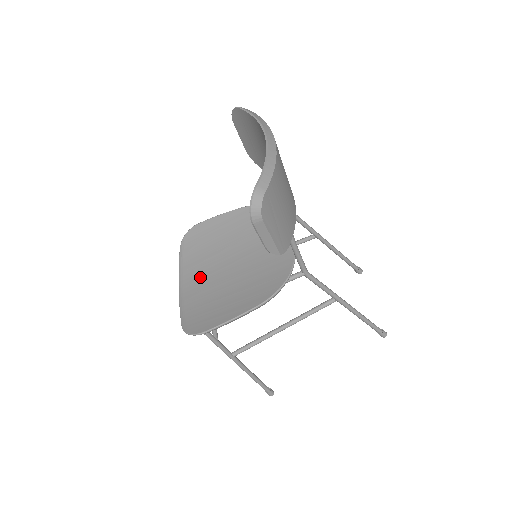
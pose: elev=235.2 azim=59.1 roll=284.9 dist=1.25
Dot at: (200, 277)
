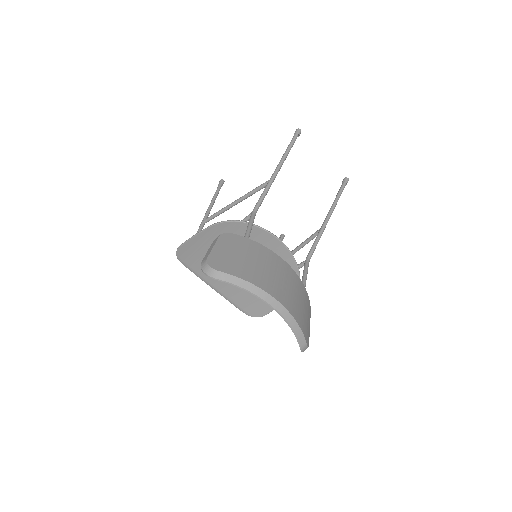
Dot at: occluded
